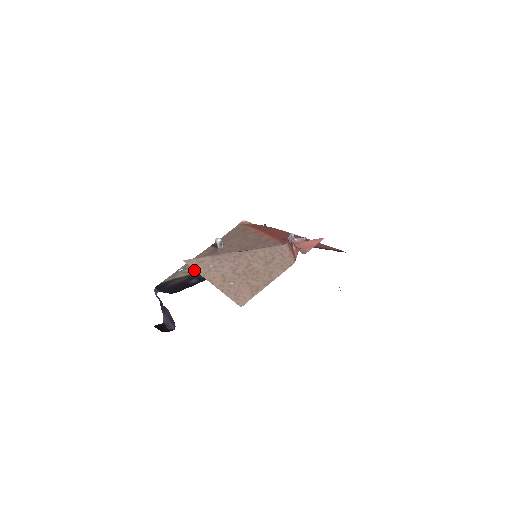
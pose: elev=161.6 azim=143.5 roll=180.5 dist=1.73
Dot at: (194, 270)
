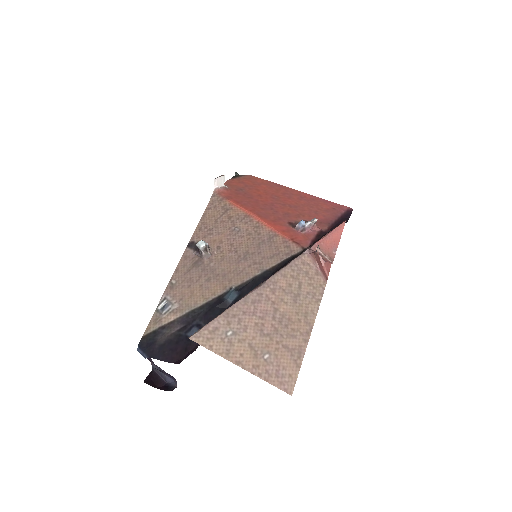
Dot at: (184, 306)
